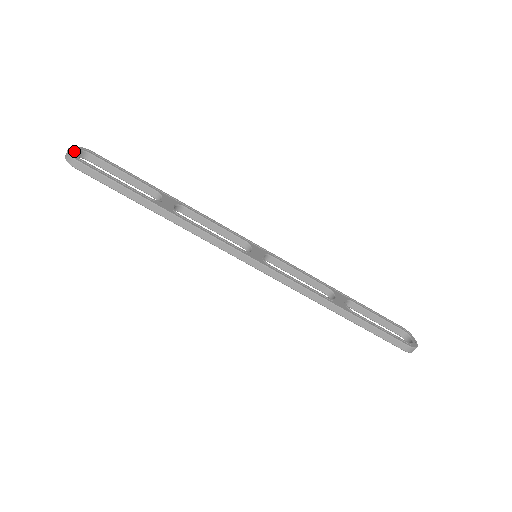
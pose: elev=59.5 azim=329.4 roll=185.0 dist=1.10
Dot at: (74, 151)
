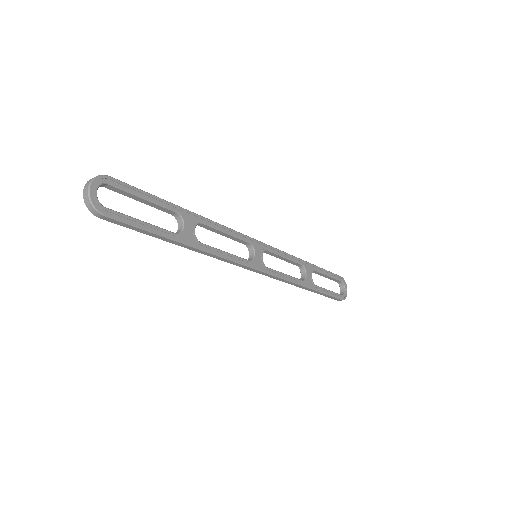
Dot at: (95, 195)
